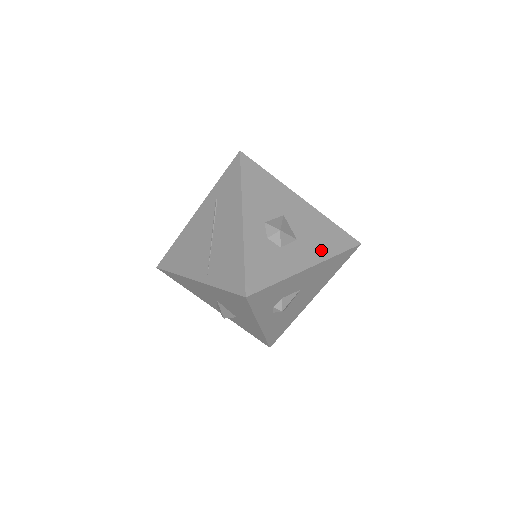
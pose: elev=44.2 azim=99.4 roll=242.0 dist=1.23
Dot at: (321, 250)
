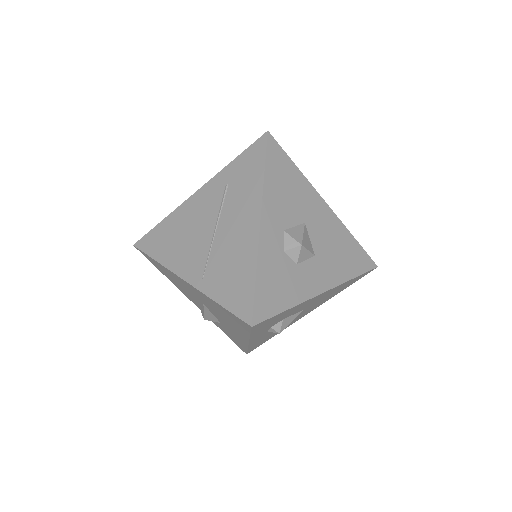
Dot at: (338, 271)
